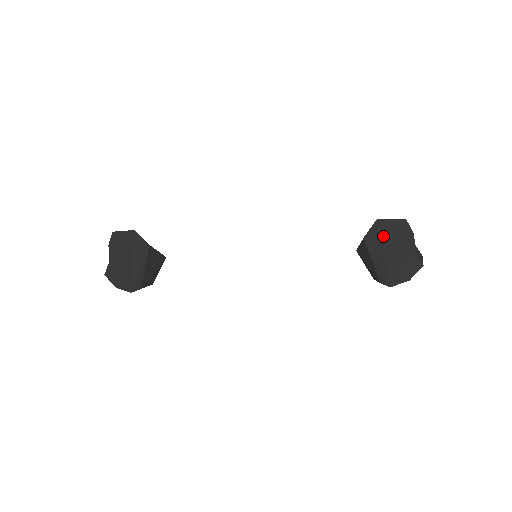
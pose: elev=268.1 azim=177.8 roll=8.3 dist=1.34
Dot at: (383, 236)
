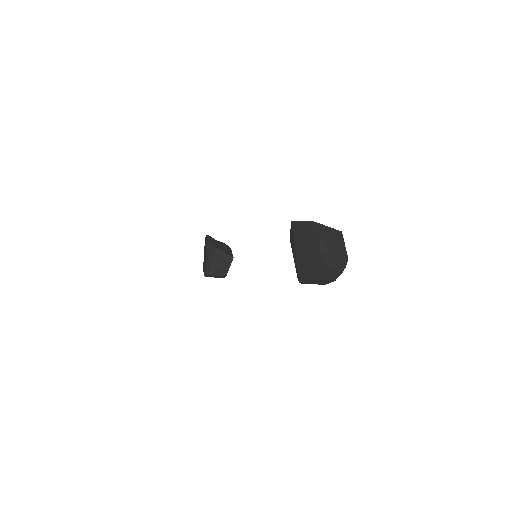
Dot at: (295, 236)
